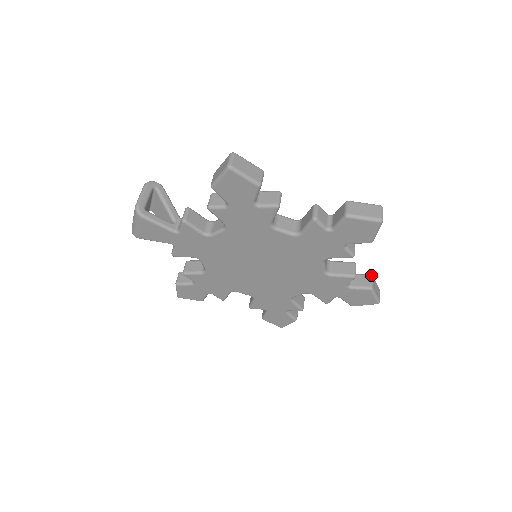
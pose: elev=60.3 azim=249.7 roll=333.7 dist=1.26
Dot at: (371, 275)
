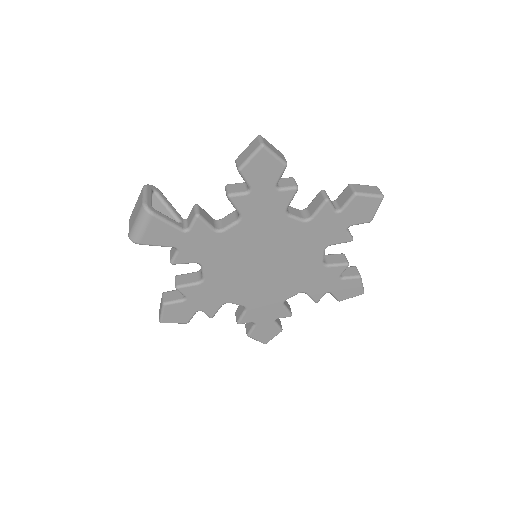
Dot at: (355, 266)
